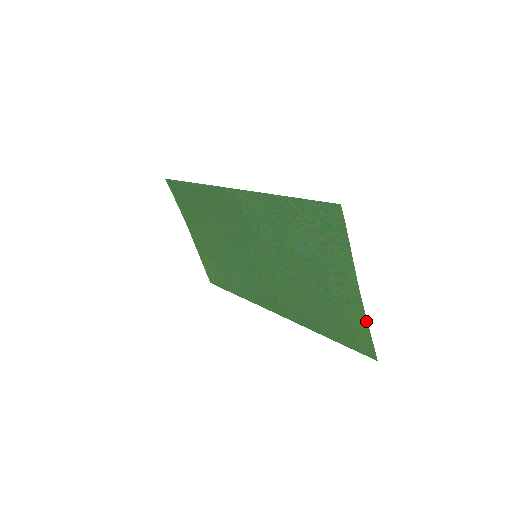
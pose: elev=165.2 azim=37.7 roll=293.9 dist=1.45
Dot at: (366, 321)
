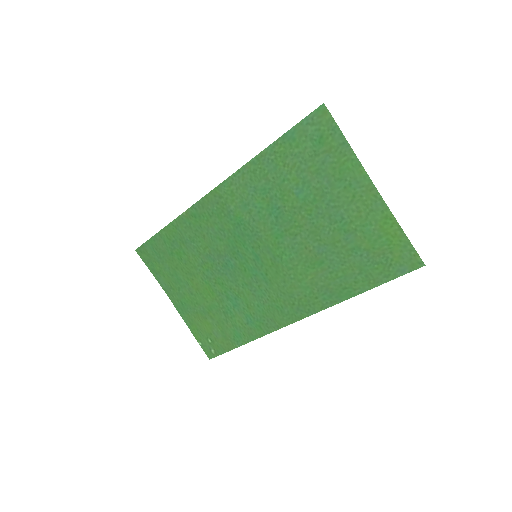
Dot at: (394, 219)
